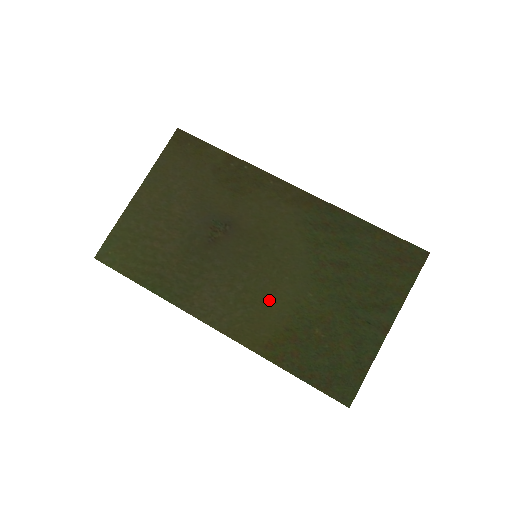
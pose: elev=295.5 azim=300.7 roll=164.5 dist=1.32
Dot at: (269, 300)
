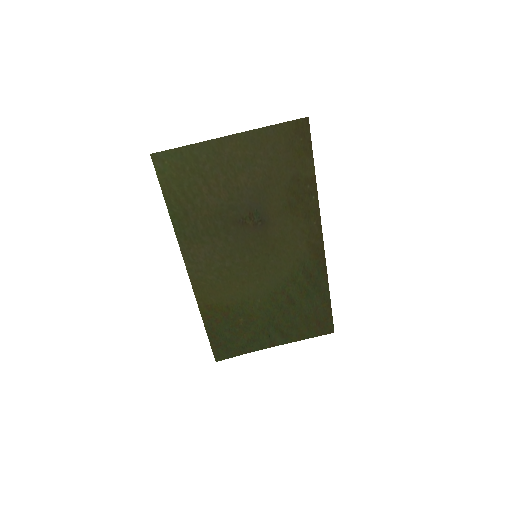
Dot at: (235, 285)
